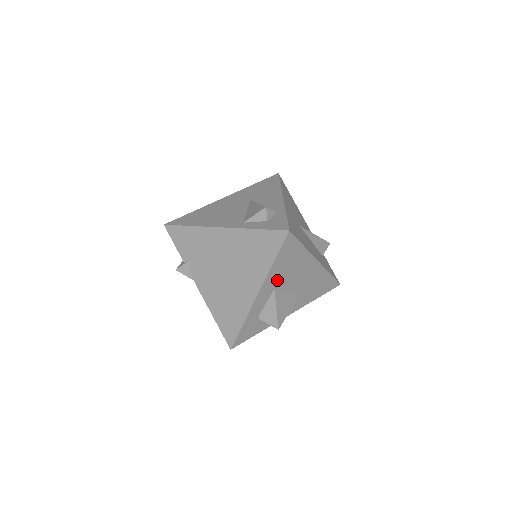
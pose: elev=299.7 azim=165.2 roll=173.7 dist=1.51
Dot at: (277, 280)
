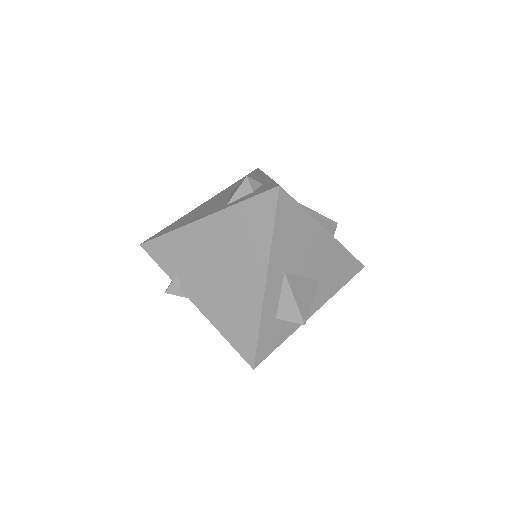
Dot at: (284, 260)
